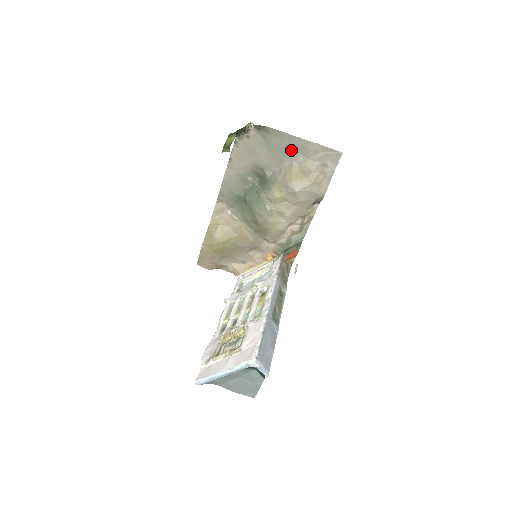
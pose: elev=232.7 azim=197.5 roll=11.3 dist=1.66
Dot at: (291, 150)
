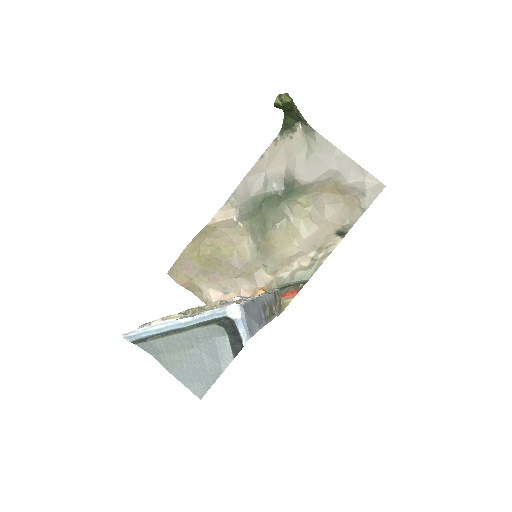
Dot at: (332, 166)
